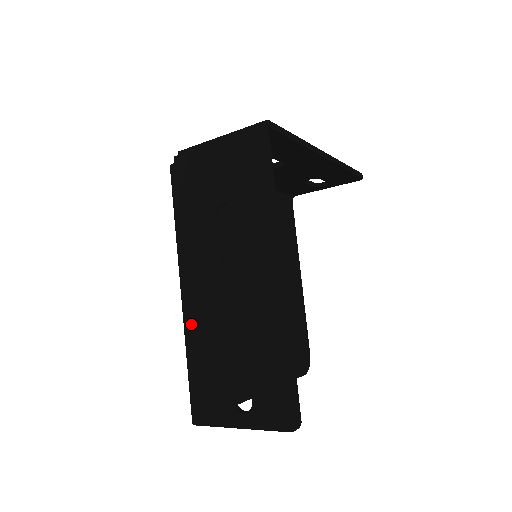
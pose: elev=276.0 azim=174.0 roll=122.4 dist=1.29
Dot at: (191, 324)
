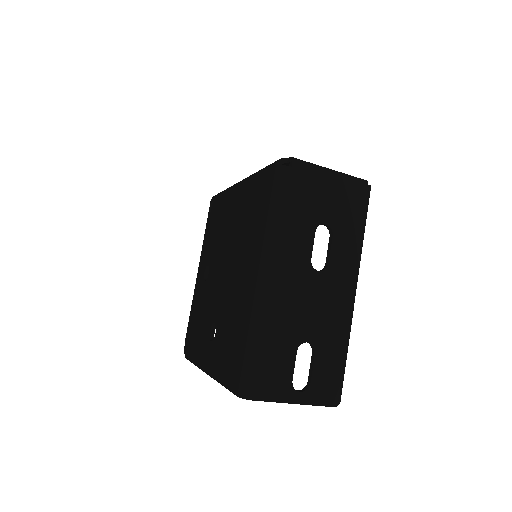
Dot at: (271, 311)
